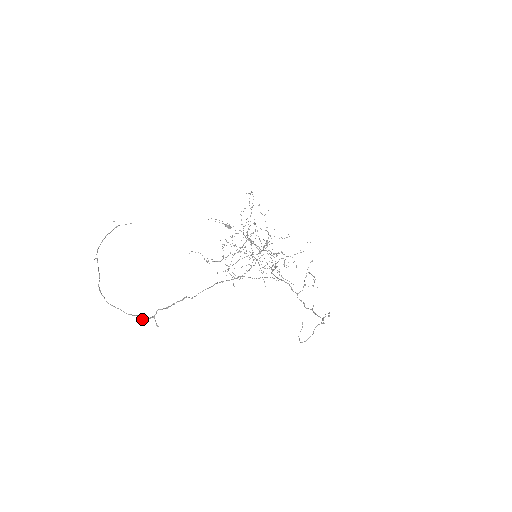
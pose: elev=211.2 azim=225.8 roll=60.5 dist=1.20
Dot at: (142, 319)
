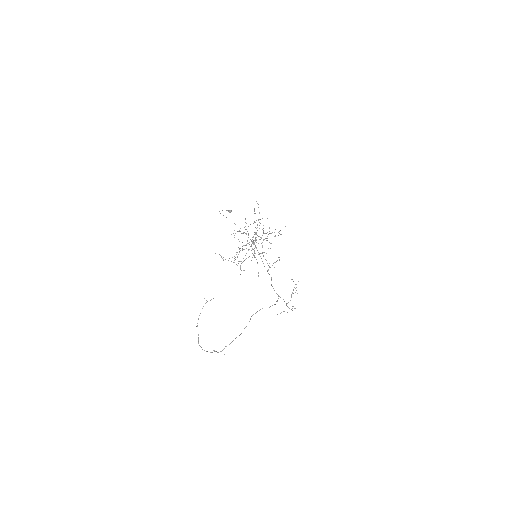
Dot at: (217, 352)
